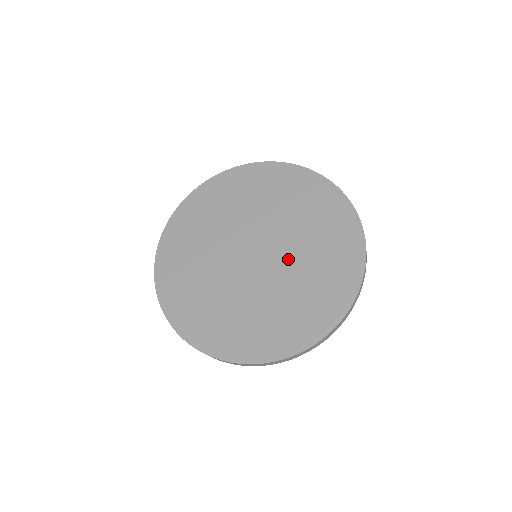
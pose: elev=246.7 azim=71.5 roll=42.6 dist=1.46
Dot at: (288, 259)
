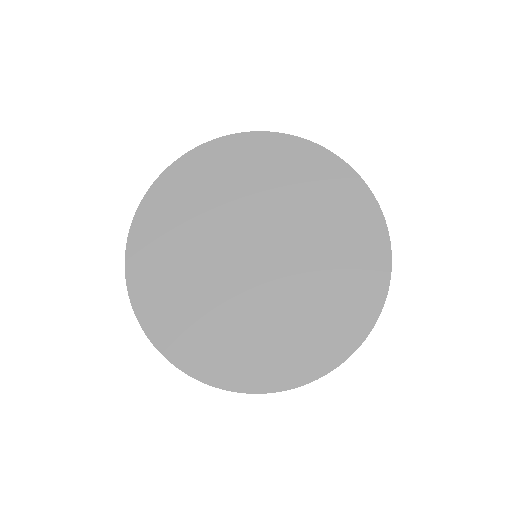
Dot at: (294, 273)
